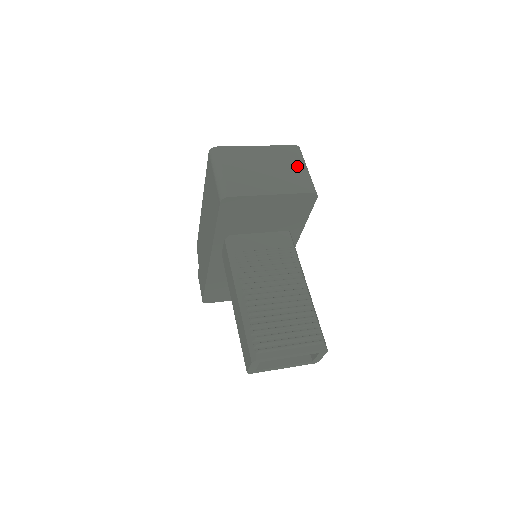
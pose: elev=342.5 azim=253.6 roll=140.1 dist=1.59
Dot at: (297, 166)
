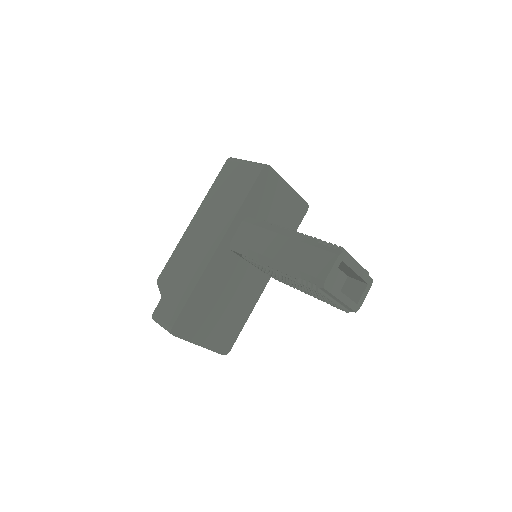
Dot at: occluded
